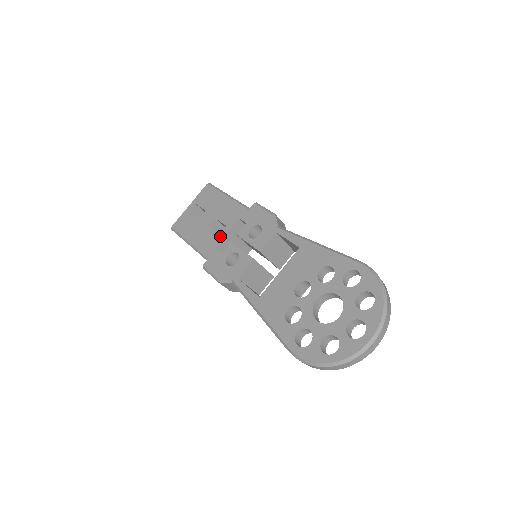
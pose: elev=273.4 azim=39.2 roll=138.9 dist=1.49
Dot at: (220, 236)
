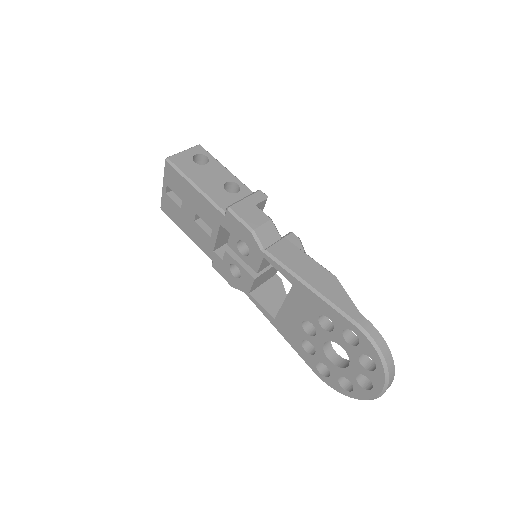
Dot at: (212, 240)
